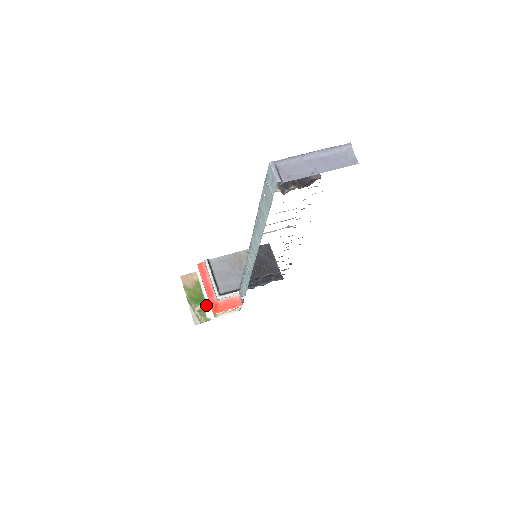
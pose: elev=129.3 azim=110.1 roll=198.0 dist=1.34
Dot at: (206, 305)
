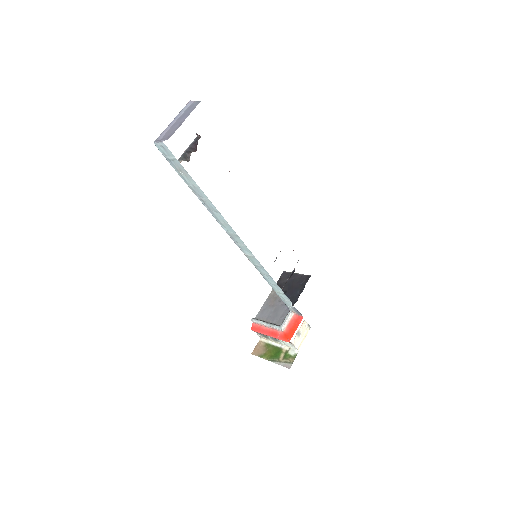
Dot at: (285, 350)
